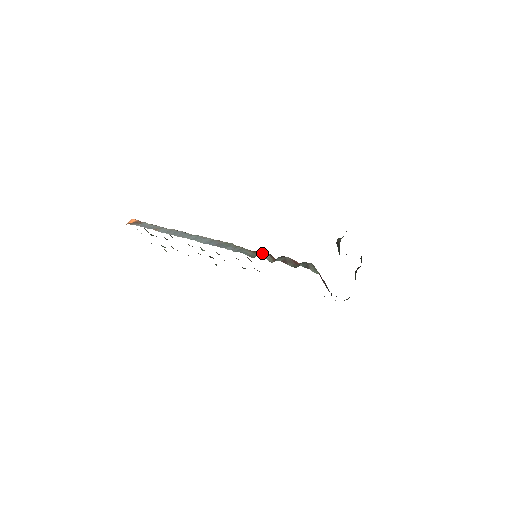
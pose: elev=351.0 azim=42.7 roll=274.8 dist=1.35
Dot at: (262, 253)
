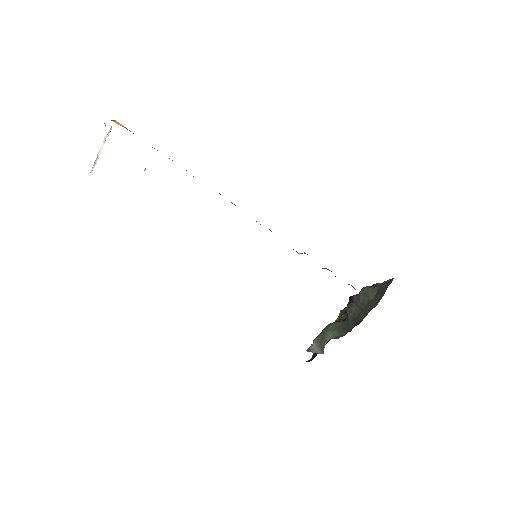
Dot at: occluded
